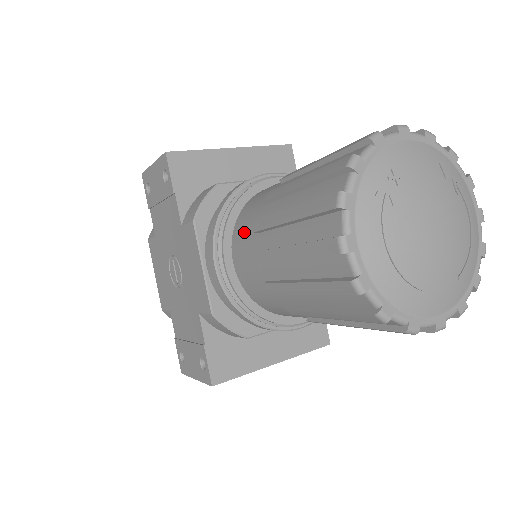
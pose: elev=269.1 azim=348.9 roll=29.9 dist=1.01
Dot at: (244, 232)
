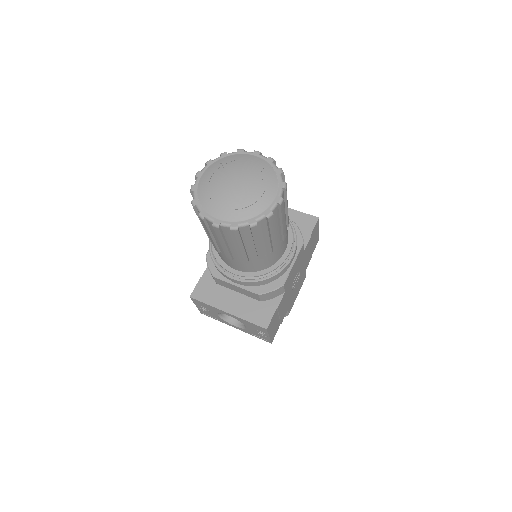
Dot at: occluded
